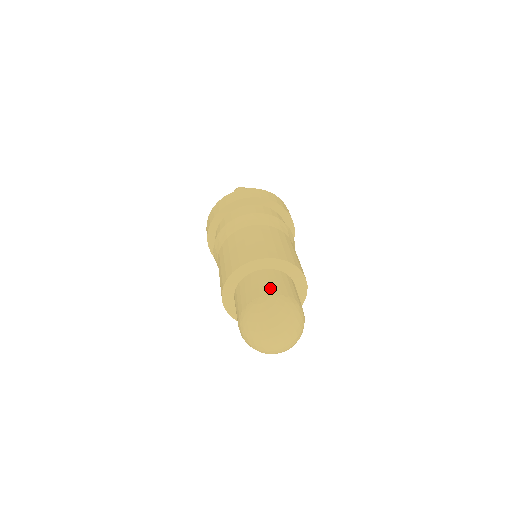
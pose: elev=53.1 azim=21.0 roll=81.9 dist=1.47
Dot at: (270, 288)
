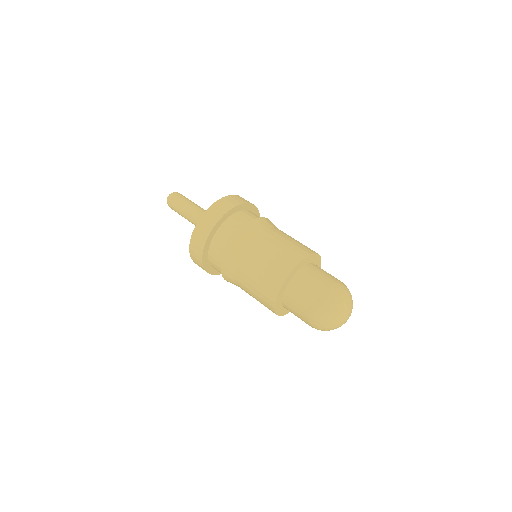
Dot at: (331, 277)
